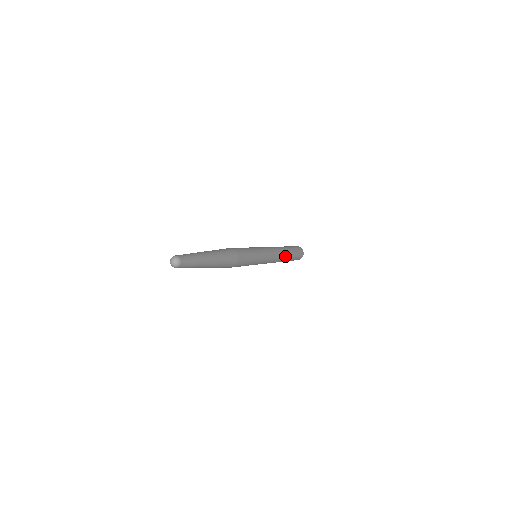
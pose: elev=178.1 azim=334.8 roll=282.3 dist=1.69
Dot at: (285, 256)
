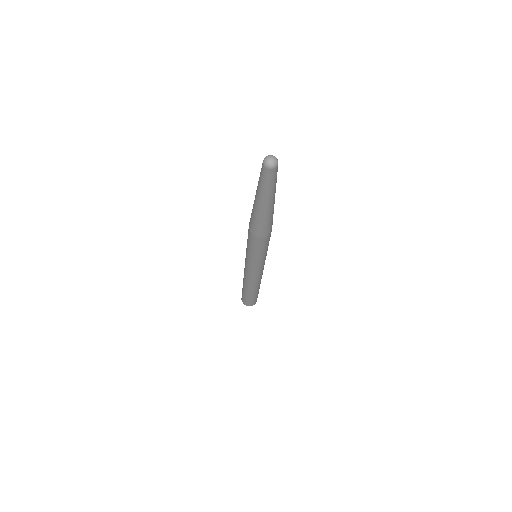
Dot at: occluded
